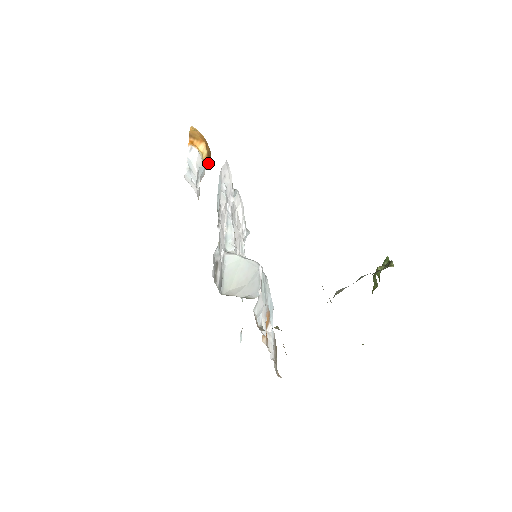
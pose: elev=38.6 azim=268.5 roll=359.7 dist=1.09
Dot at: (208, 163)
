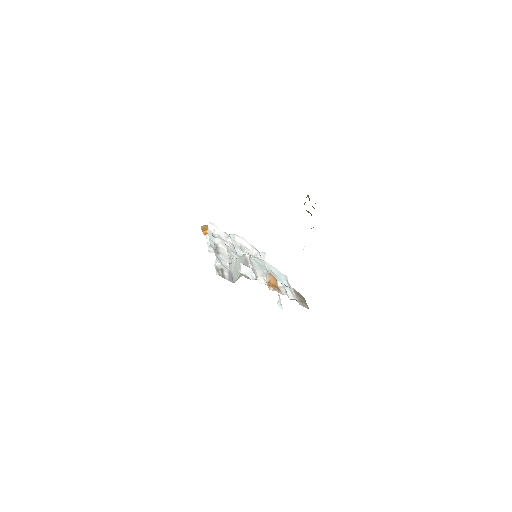
Dot at: occluded
